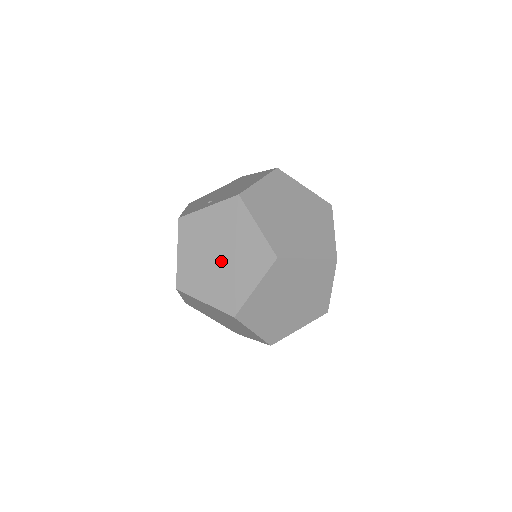
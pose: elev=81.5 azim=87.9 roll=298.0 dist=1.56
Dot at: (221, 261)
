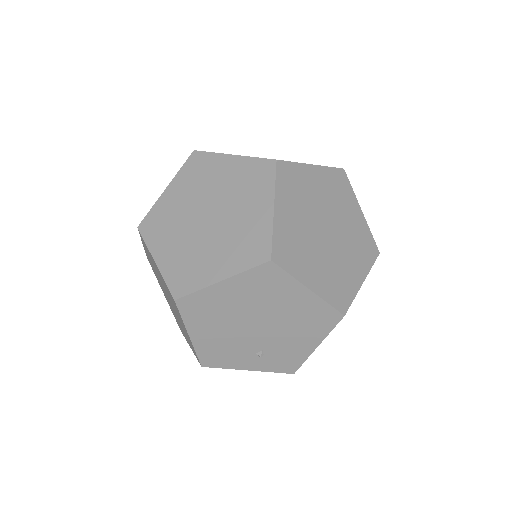
Dot at: occluded
